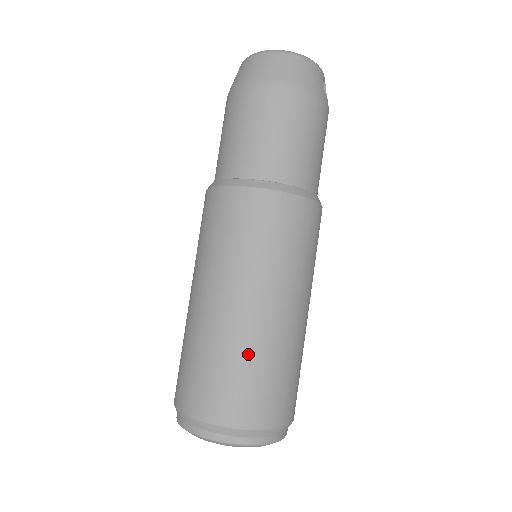
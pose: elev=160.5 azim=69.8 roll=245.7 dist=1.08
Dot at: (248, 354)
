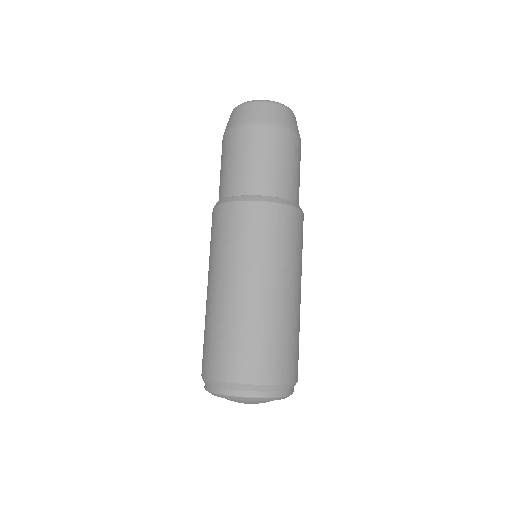
Dot at: (279, 327)
